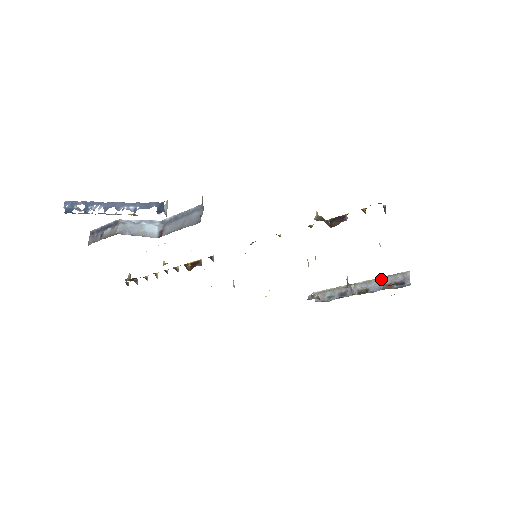
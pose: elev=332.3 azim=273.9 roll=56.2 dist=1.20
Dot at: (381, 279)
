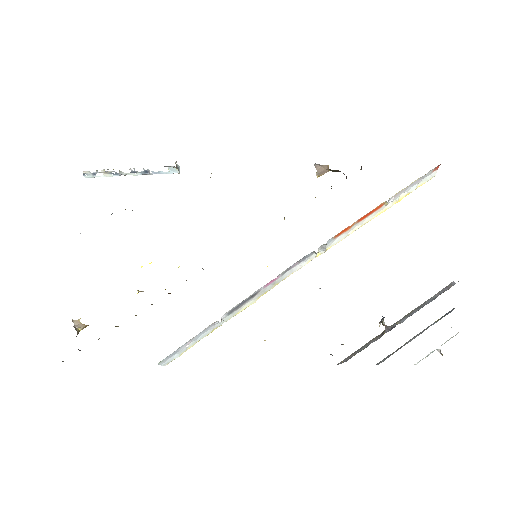
Dot at: (423, 304)
